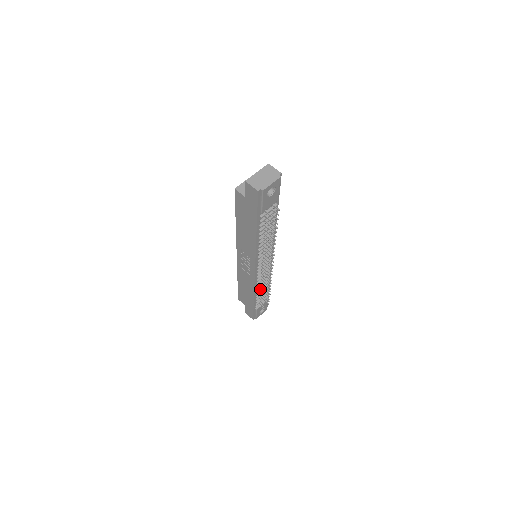
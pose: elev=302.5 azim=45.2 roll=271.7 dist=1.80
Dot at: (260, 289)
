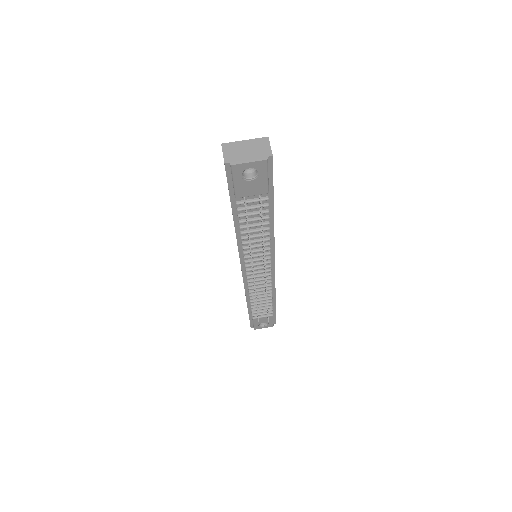
Dot at: (255, 297)
